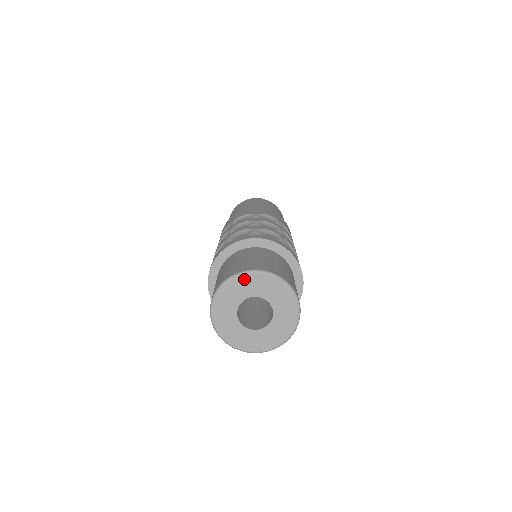
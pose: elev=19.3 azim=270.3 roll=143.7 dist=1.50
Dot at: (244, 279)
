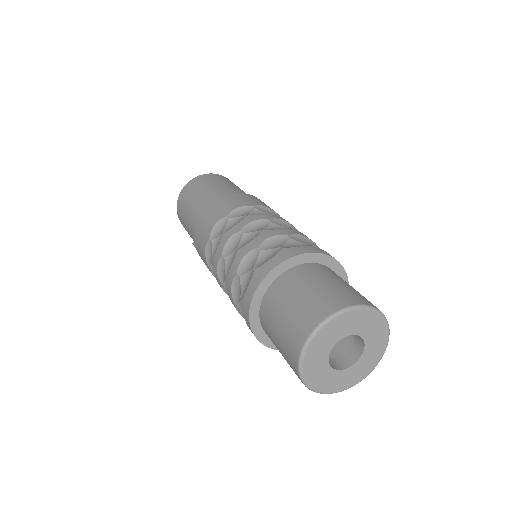
Dot at: (367, 314)
